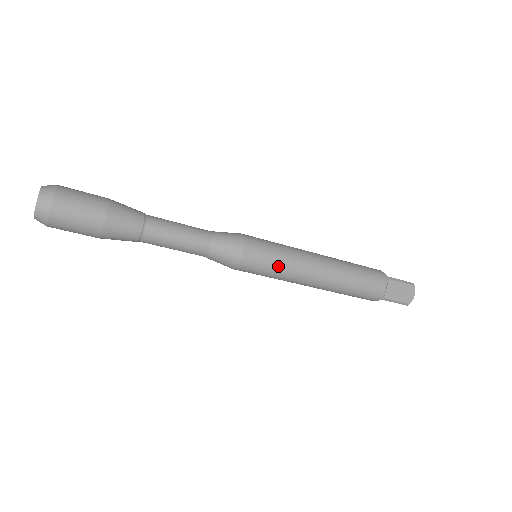
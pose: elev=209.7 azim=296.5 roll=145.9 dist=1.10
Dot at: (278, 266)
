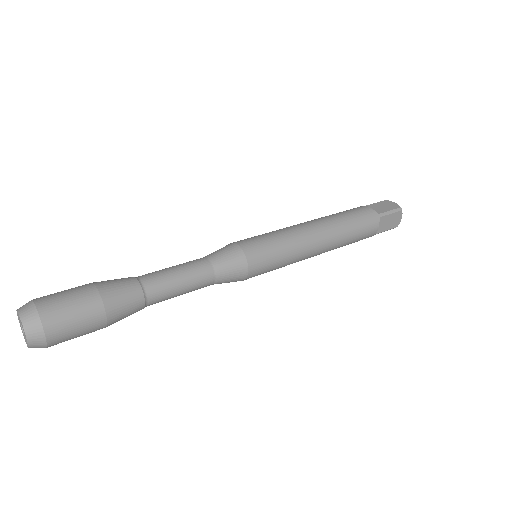
Dot at: (282, 263)
